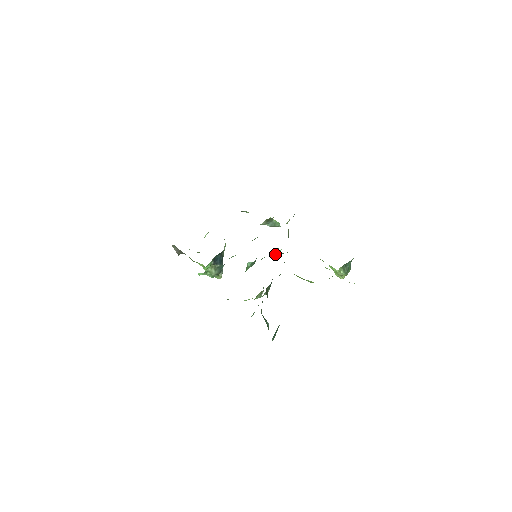
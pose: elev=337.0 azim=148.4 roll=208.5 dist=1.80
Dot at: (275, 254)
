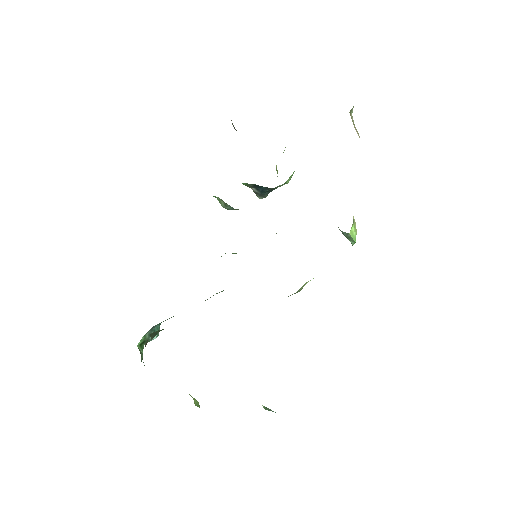
Dot at: occluded
